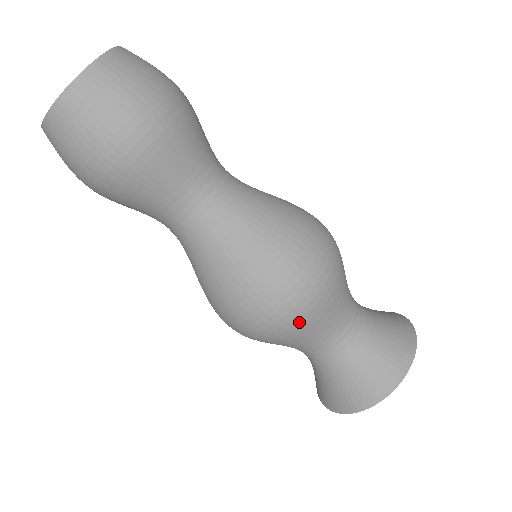
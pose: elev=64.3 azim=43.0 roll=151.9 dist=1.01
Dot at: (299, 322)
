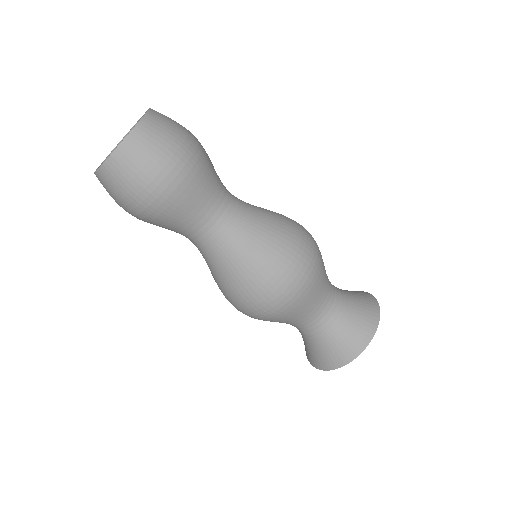
Dot at: (290, 306)
